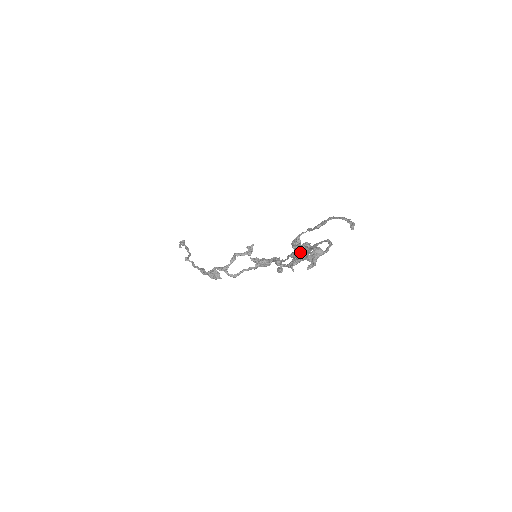
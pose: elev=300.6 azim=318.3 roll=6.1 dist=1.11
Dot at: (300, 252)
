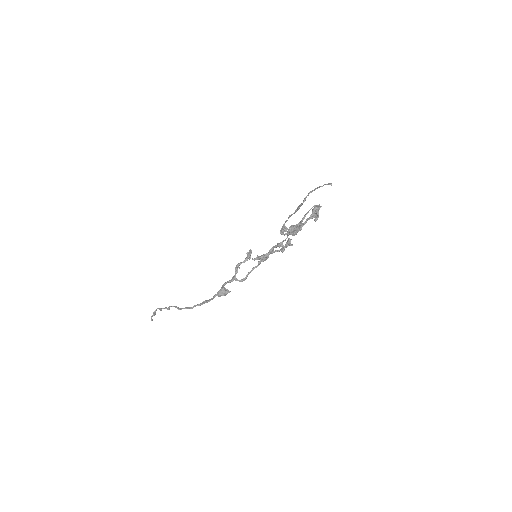
Dot at: (298, 223)
